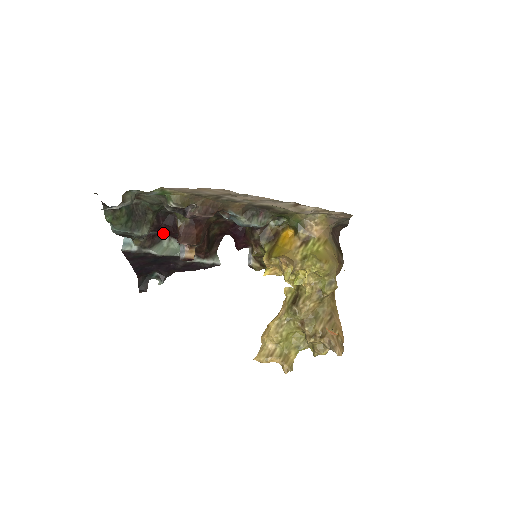
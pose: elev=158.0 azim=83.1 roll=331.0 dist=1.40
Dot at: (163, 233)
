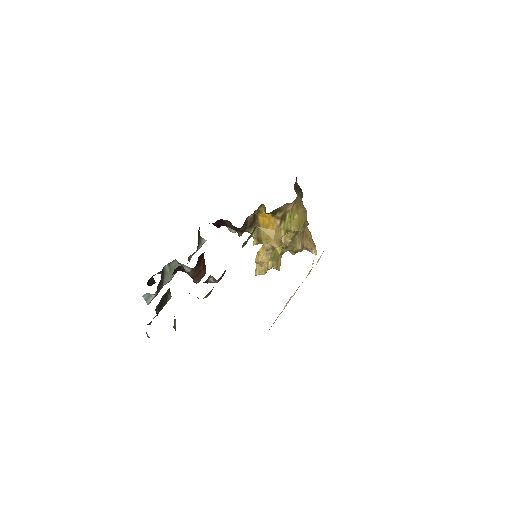
Dot at: occluded
